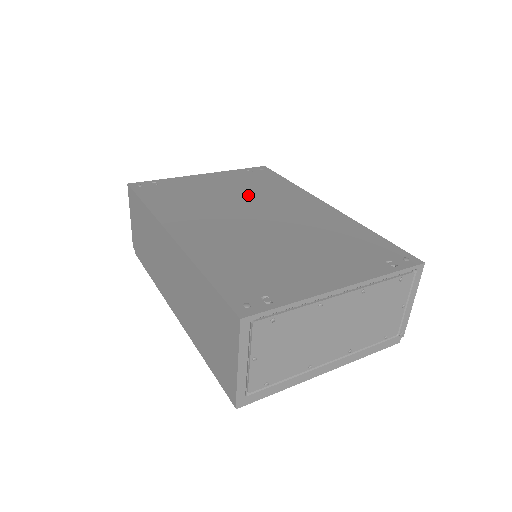
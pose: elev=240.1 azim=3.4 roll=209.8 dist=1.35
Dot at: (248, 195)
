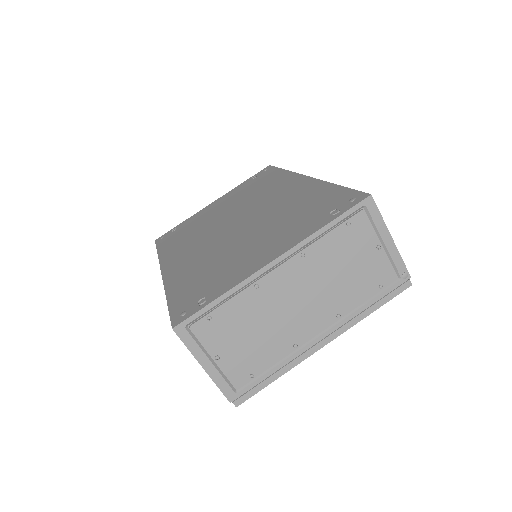
Dot at: (239, 203)
